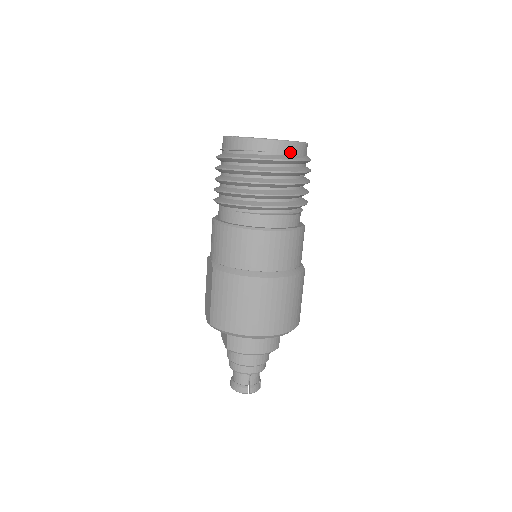
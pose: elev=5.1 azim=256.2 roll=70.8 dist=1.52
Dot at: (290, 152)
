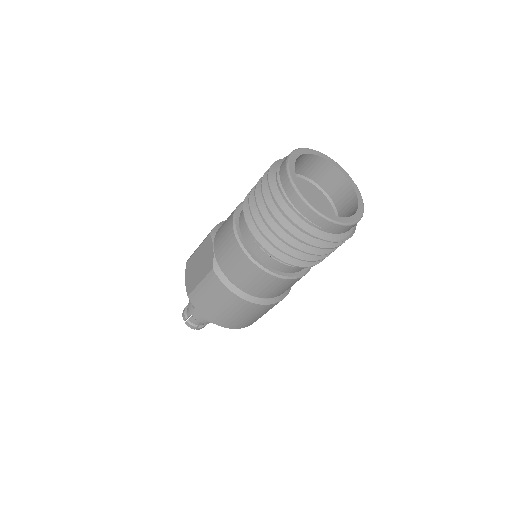
Dot at: (343, 231)
